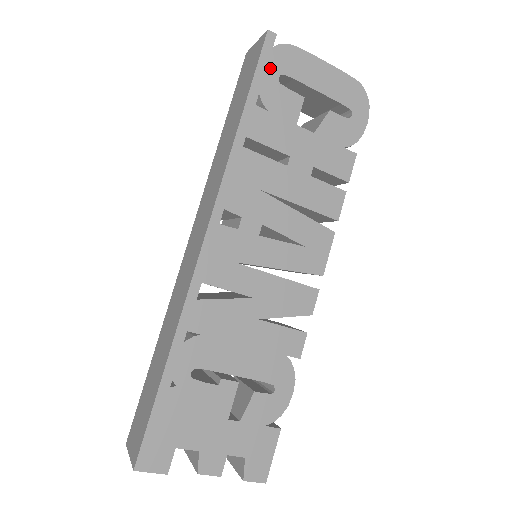
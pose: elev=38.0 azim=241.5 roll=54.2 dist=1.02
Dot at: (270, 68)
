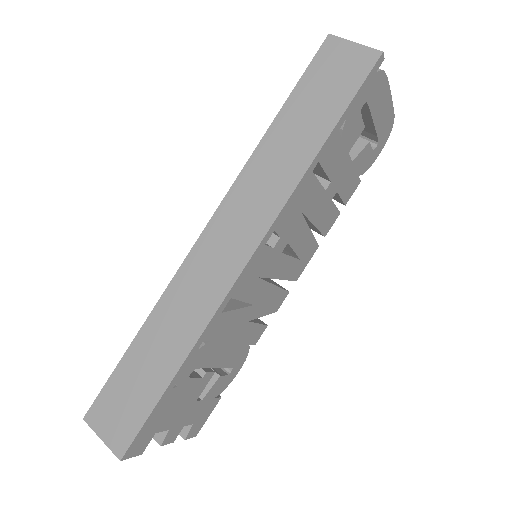
Dot at: (364, 94)
